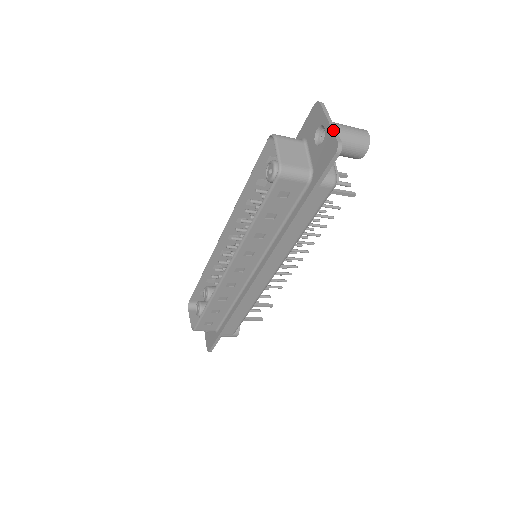
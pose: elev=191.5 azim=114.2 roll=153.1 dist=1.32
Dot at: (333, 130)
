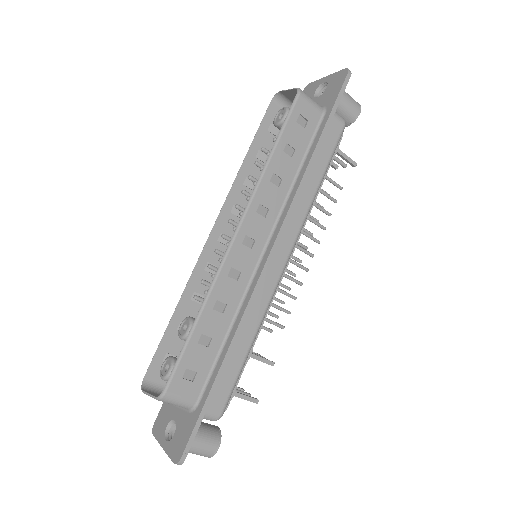
Dot at: (336, 73)
